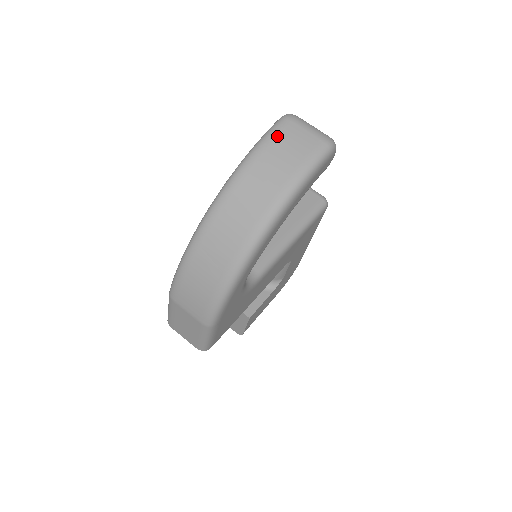
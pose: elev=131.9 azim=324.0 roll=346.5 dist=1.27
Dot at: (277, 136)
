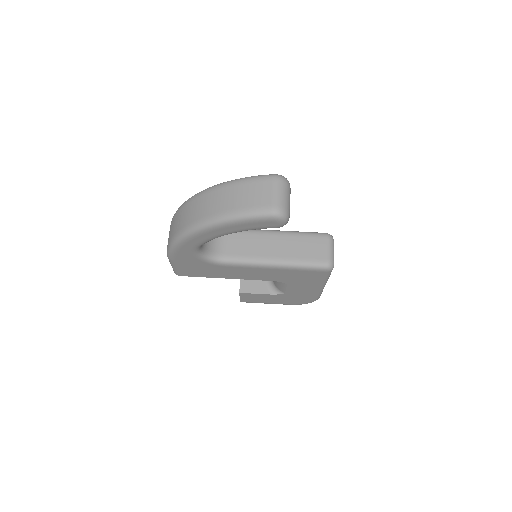
Dot at: (255, 182)
